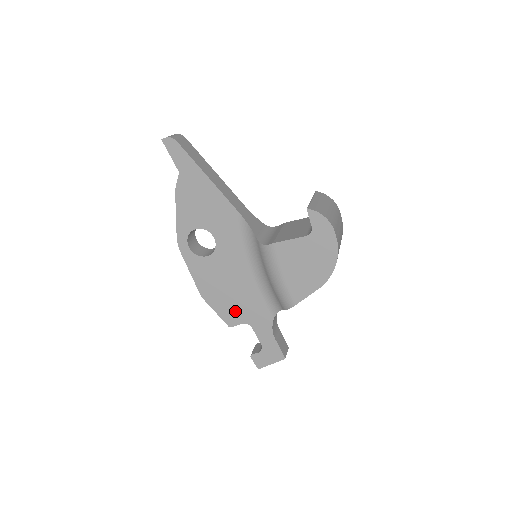
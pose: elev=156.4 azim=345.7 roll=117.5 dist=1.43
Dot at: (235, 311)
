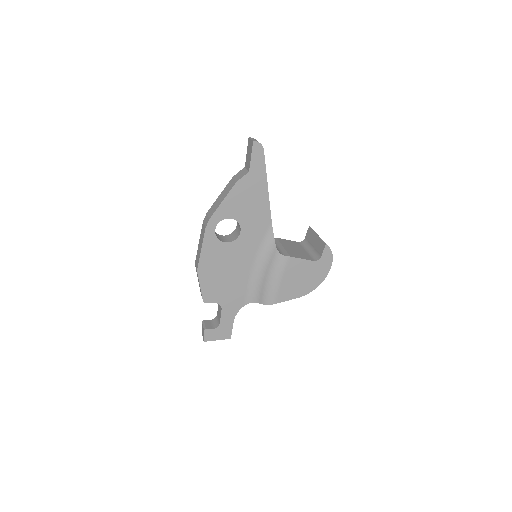
Dot at: (217, 292)
